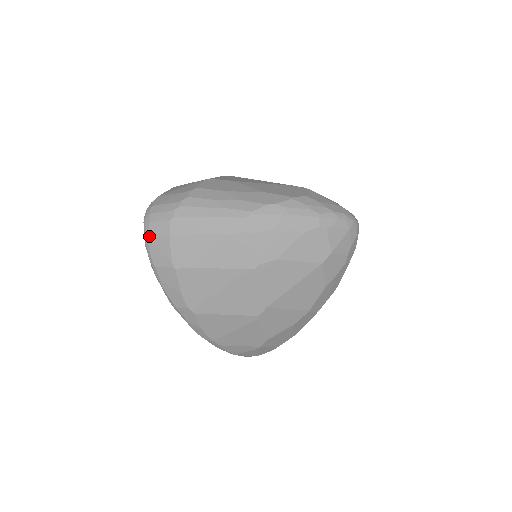
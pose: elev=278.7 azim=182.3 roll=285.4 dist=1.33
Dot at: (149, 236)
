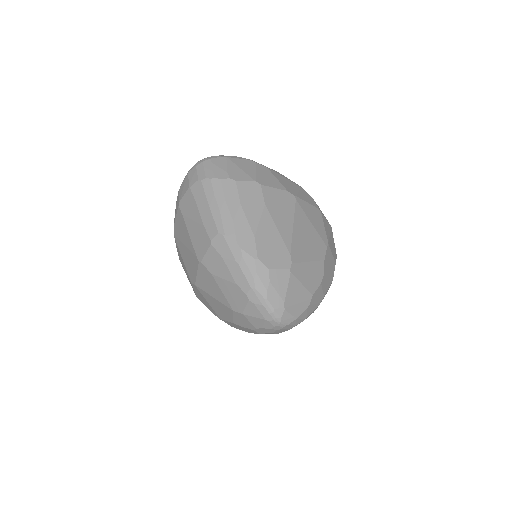
Dot at: (189, 172)
